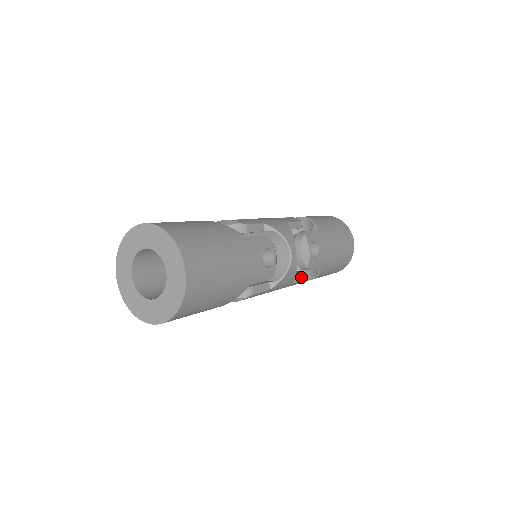
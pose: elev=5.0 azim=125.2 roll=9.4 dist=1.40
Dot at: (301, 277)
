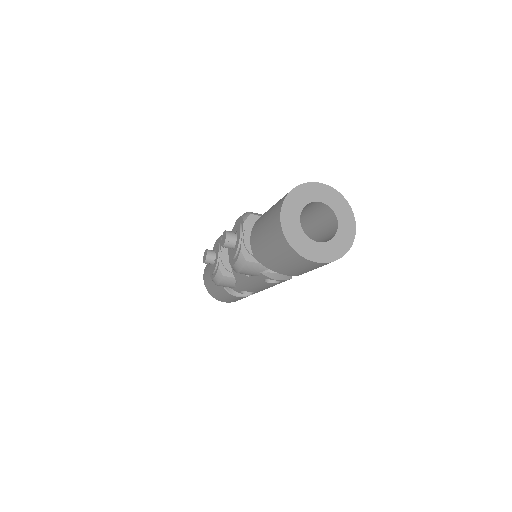
Dot at: occluded
